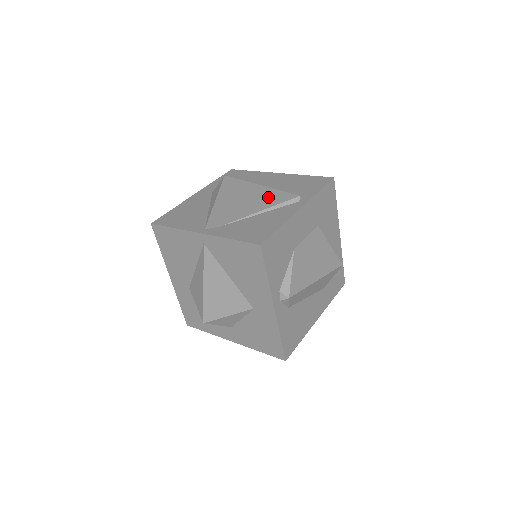
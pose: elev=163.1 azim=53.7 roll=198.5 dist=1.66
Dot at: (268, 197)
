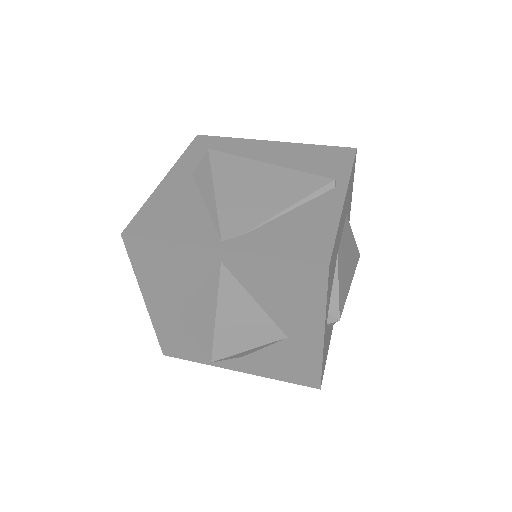
Dot at: (291, 183)
